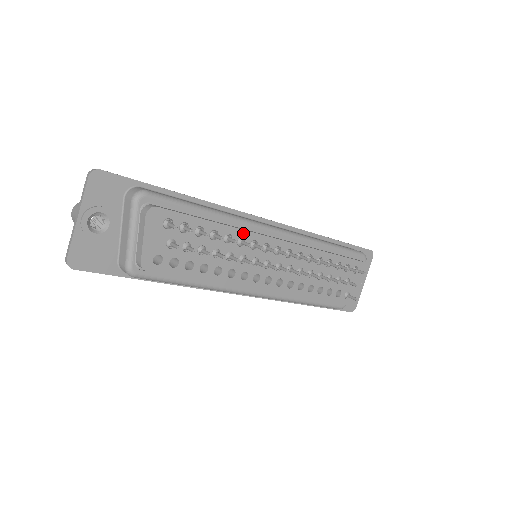
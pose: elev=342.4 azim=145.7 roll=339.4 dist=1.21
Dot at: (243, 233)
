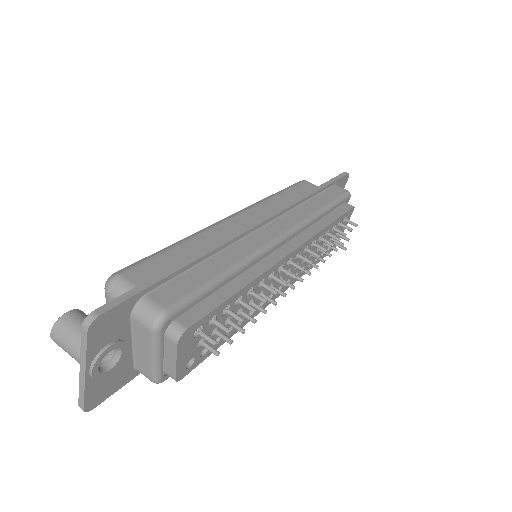
Dot at: (263, 275)
